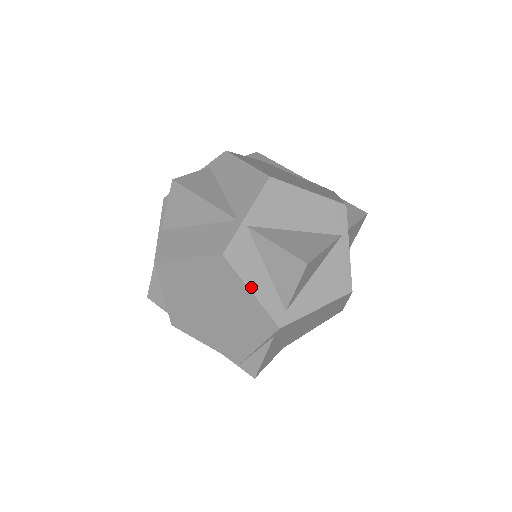
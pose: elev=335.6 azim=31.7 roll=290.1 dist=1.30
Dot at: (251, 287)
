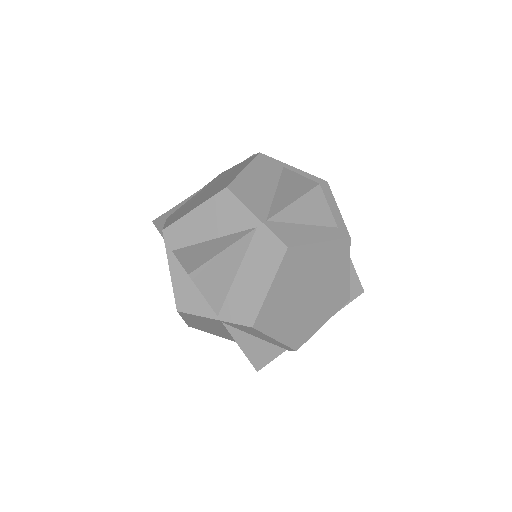
Dot at: (317, 241)
